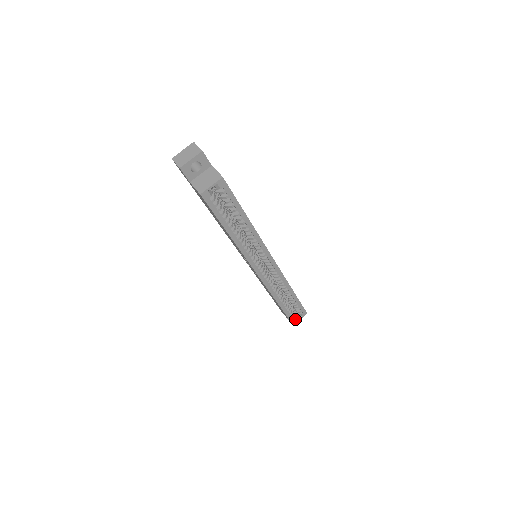
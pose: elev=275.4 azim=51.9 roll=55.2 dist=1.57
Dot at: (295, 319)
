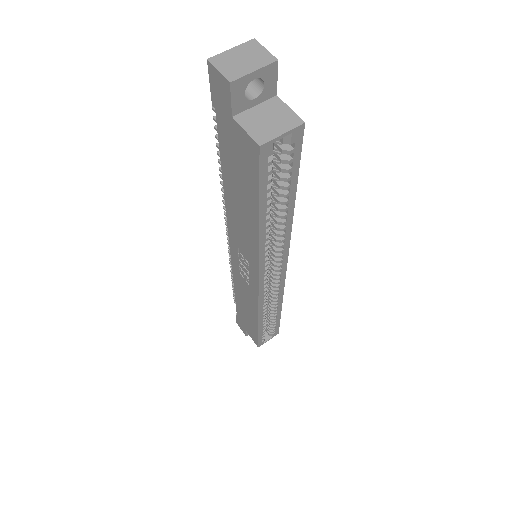
Dot at: (264, 340)
